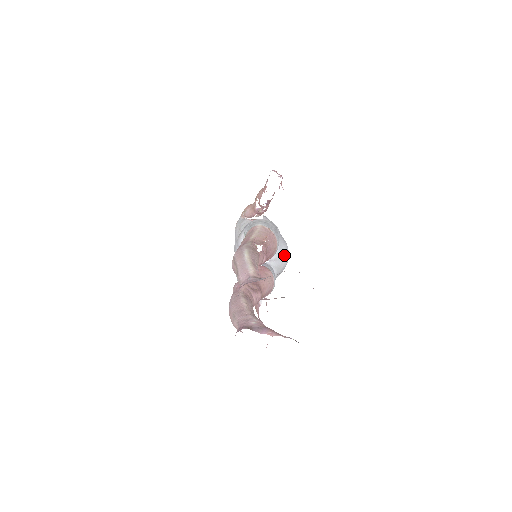
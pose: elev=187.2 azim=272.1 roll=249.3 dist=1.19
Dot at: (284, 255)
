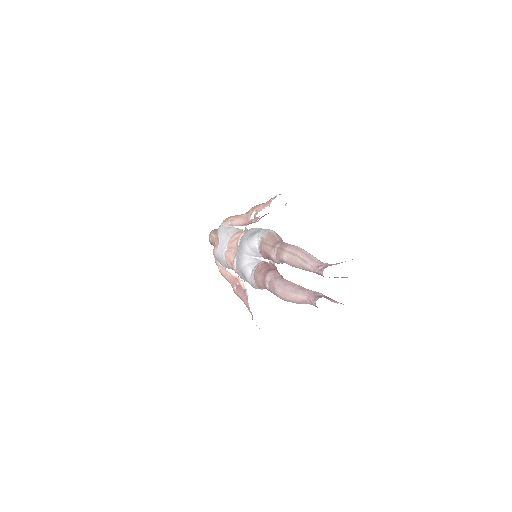
Dot at: occluded
